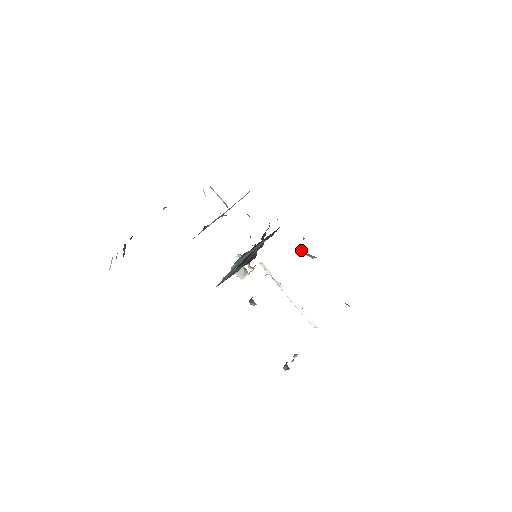
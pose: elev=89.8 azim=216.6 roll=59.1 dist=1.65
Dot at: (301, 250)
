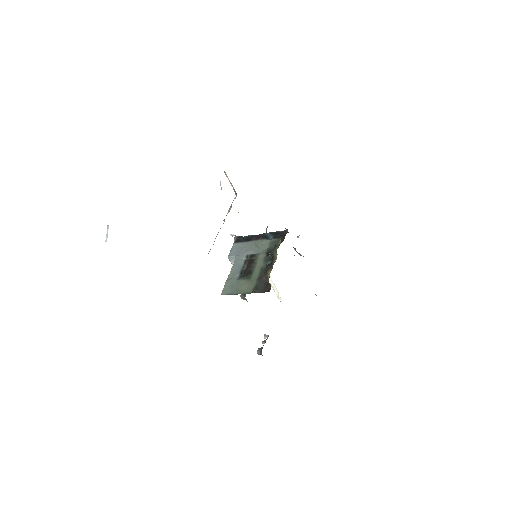
Dot at: (293, 247)
